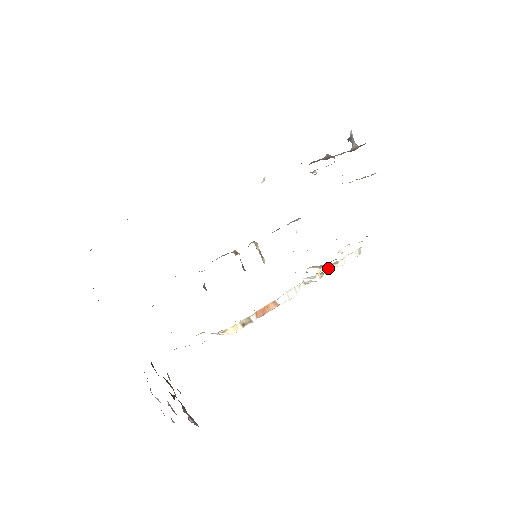
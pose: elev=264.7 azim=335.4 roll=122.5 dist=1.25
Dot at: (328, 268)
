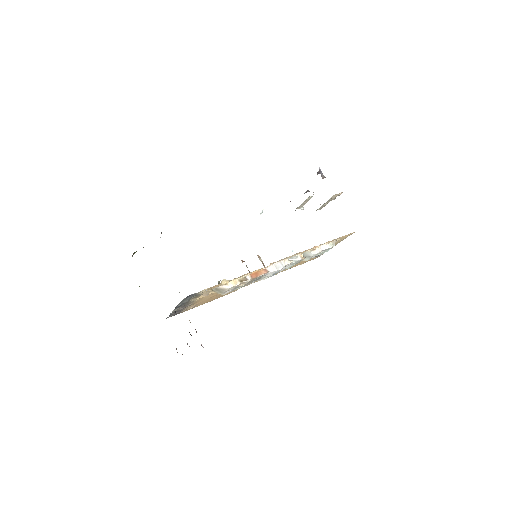
Dot at: (310, 257)
